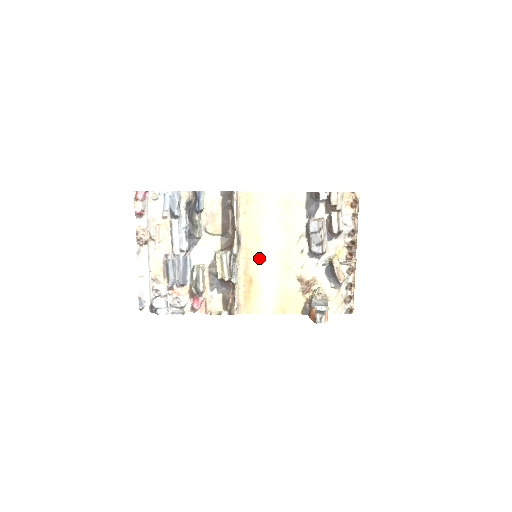
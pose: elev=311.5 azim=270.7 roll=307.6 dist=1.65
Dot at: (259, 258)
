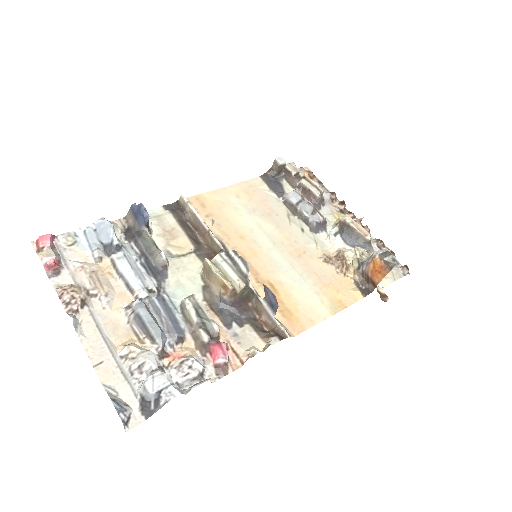
Dot at: (261, 257)
